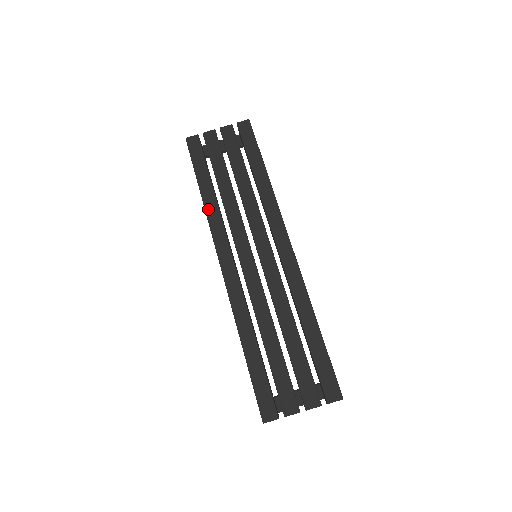
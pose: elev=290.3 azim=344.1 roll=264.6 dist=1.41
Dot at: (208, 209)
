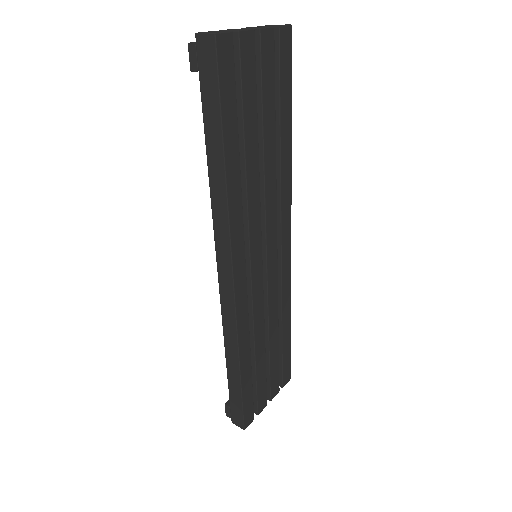
Dot at: (231, 197)
